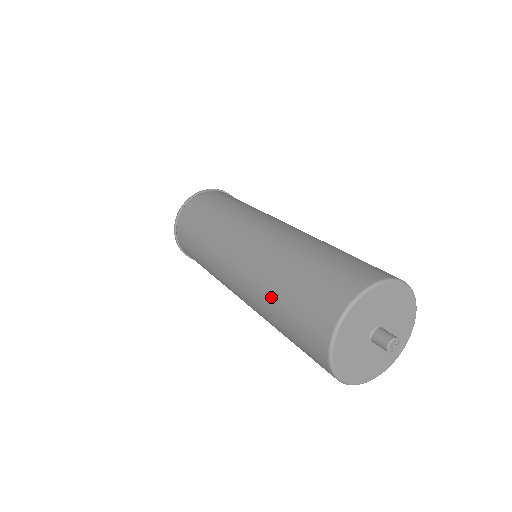
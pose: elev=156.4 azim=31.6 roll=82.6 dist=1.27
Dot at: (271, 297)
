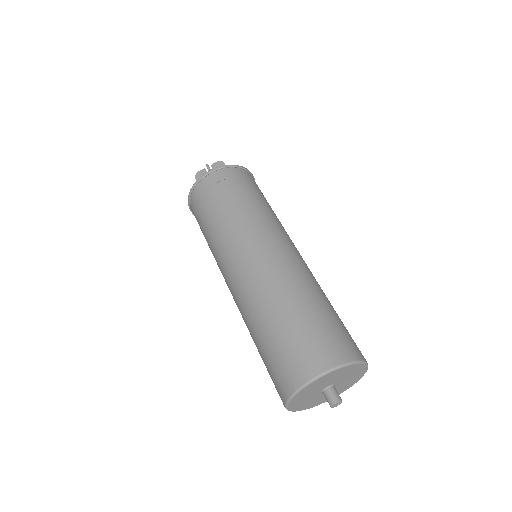
Dot at: (254, 342)
